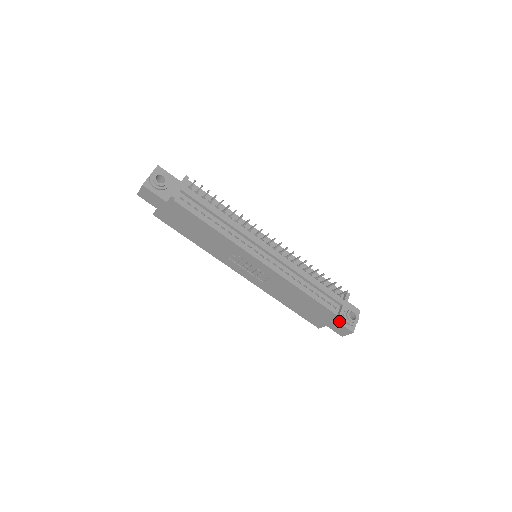
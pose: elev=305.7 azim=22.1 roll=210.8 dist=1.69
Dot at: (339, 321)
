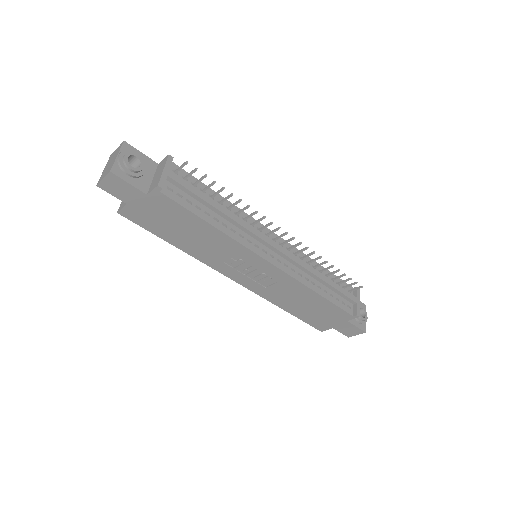
Dot at: (351, 322)
